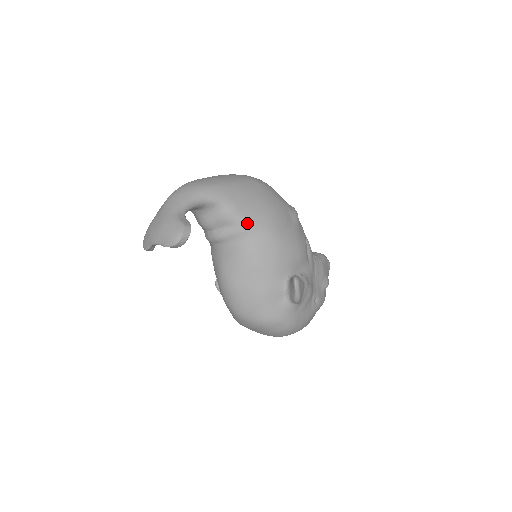
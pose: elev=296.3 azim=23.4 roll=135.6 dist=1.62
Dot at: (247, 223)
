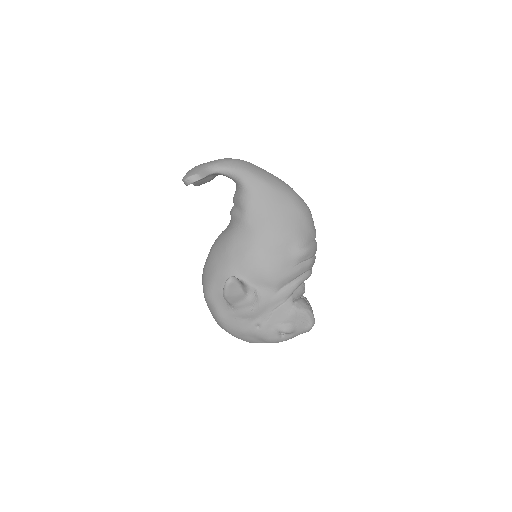
Dot at: (248, 216)
